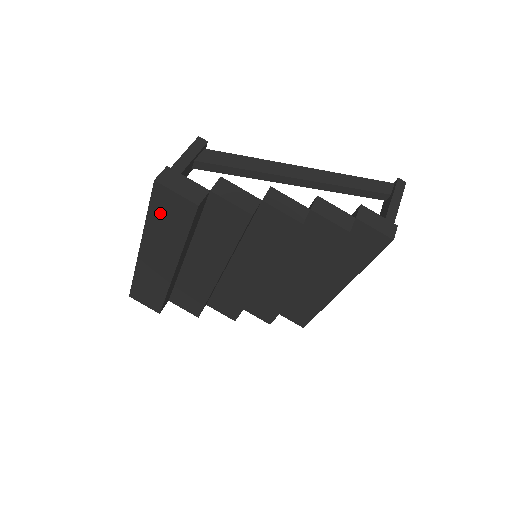
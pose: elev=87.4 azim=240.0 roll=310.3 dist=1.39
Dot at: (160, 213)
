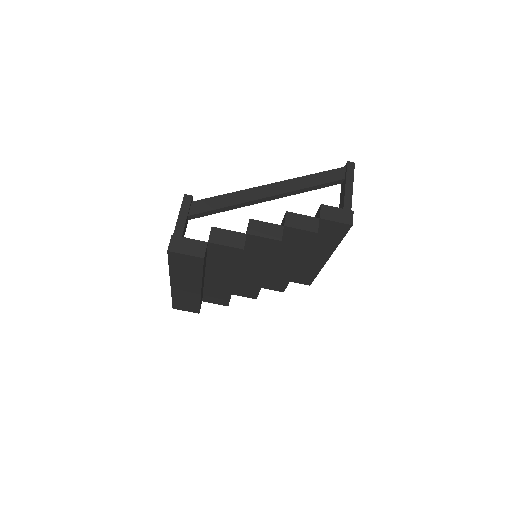
Dot at: (178, 265)
